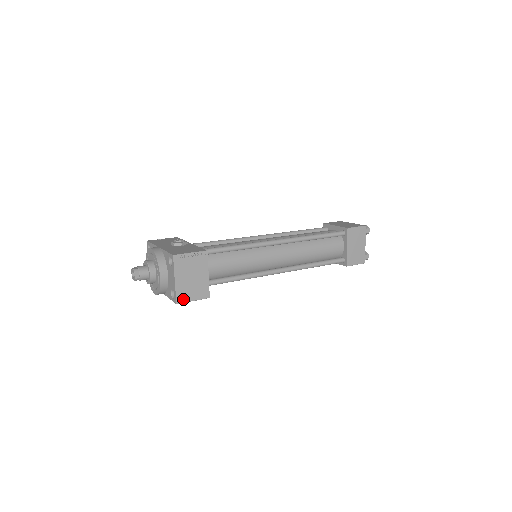
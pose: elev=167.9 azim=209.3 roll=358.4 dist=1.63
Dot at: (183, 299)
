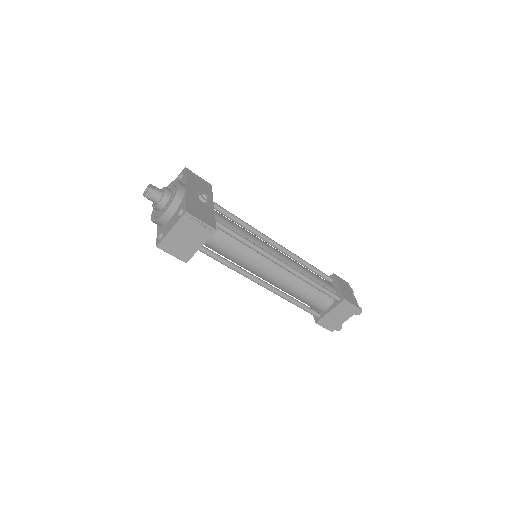
Dot at: (165, 247)
